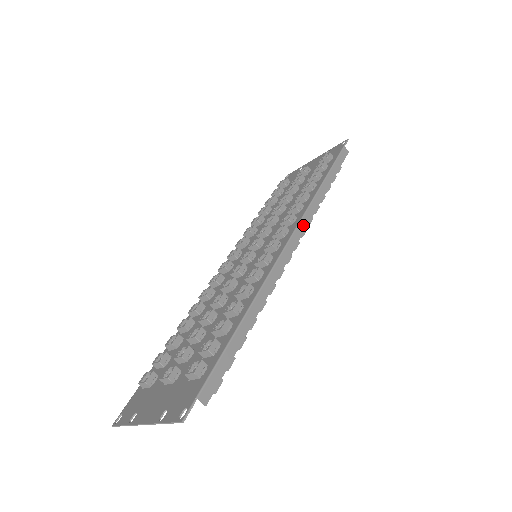
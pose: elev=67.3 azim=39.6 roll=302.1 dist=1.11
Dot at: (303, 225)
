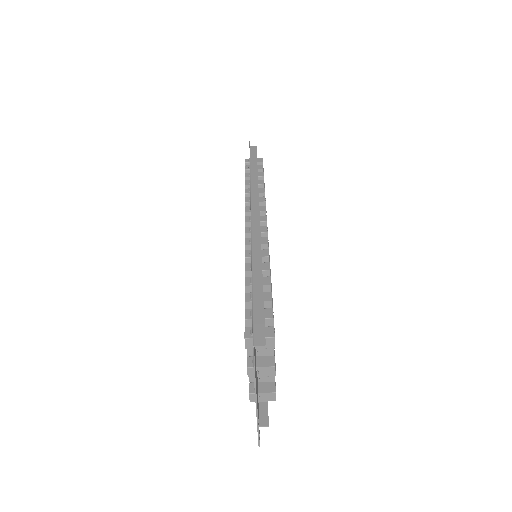
Dot at: (255, 204)
